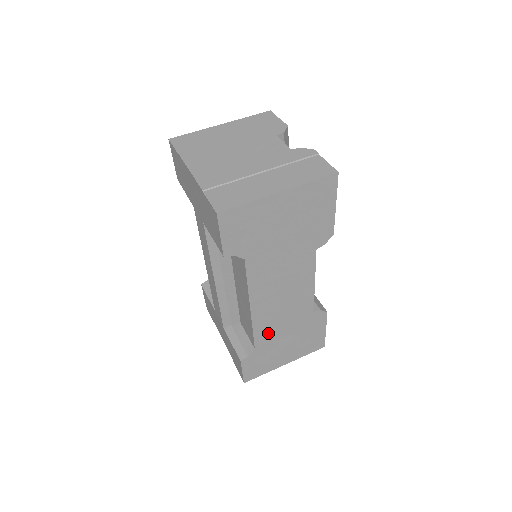
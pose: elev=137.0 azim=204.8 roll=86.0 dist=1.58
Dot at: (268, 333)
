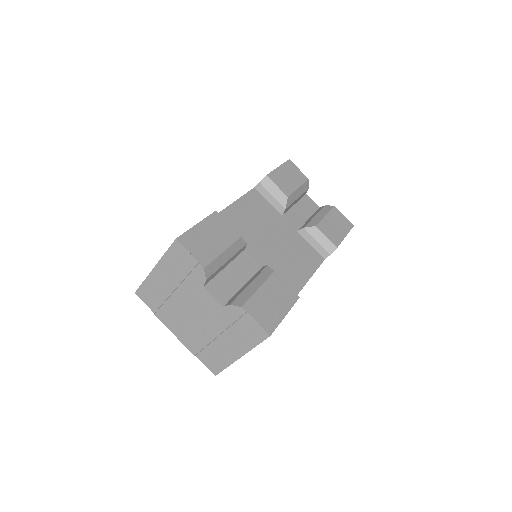
Dot at: occluded
